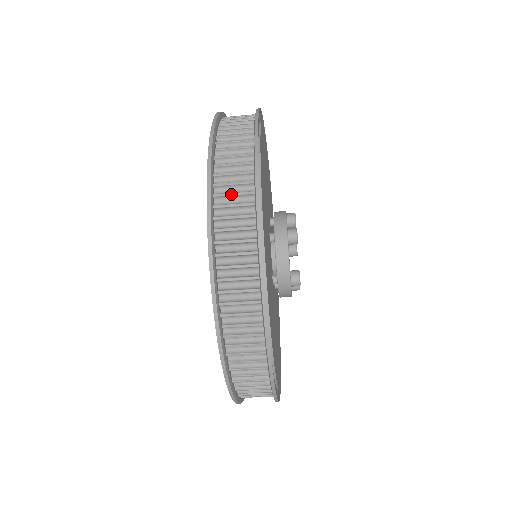
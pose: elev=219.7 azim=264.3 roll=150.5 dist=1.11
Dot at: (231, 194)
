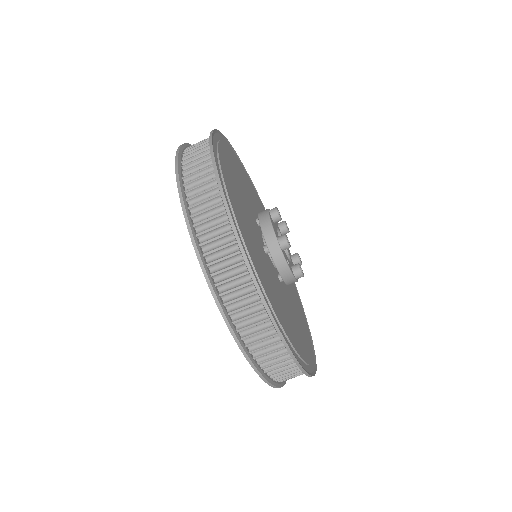
Dot at: (196, 144)
